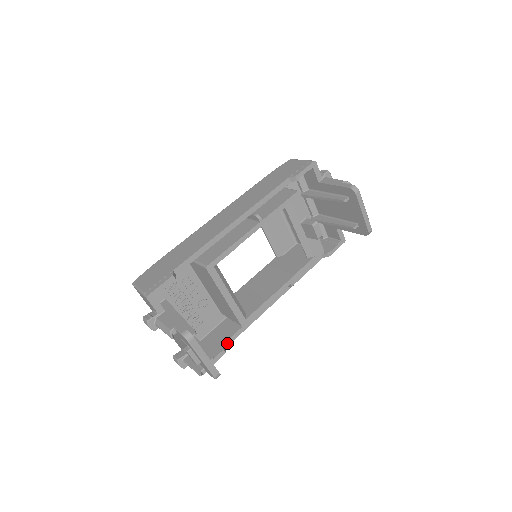
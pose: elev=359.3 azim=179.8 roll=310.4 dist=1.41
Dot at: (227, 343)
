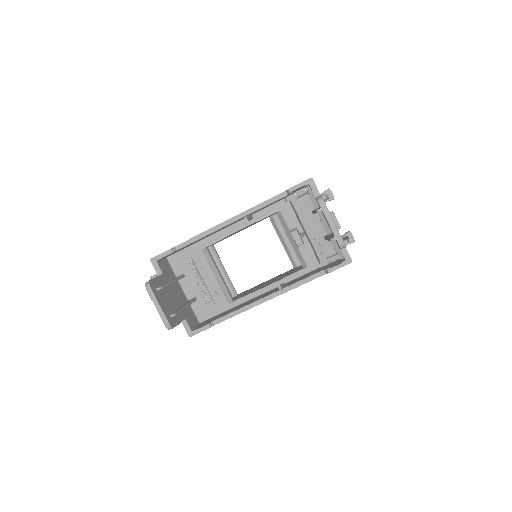
Dot at: (216, 321)
